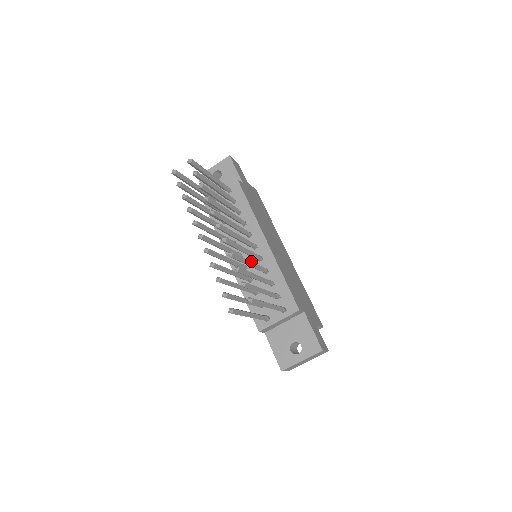
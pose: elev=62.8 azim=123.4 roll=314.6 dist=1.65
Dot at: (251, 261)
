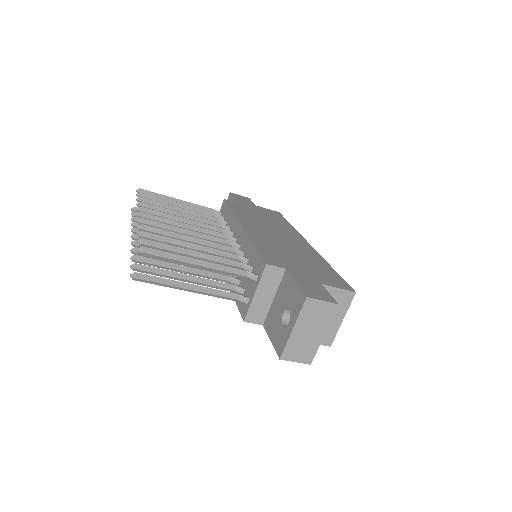
Dot at: (192, 237)
